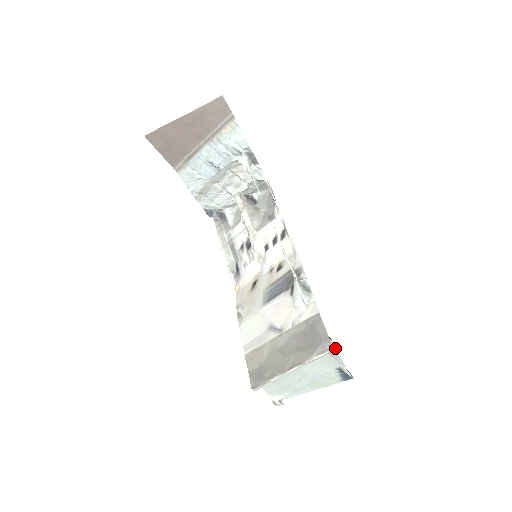
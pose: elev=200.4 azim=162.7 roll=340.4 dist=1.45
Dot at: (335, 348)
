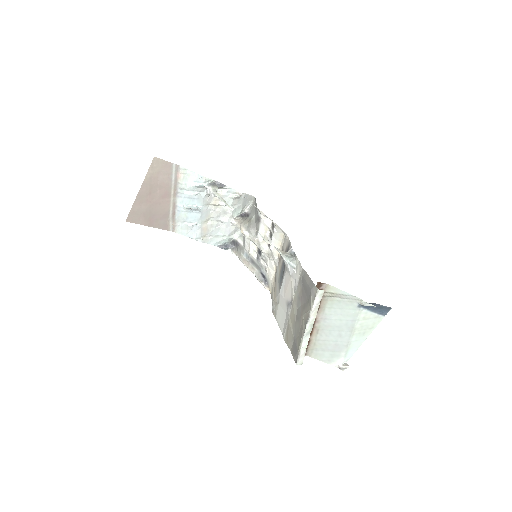
Dot at: (337, 289)
